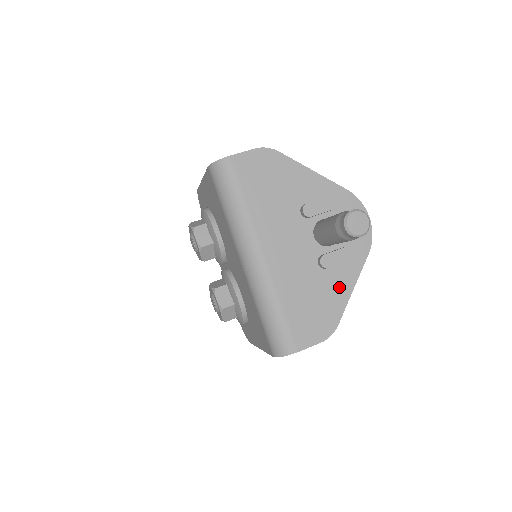
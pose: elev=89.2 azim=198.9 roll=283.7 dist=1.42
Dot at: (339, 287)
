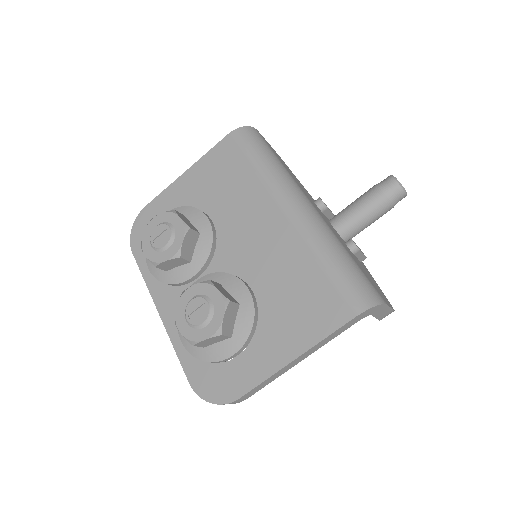
Dot at: (370, 276)
